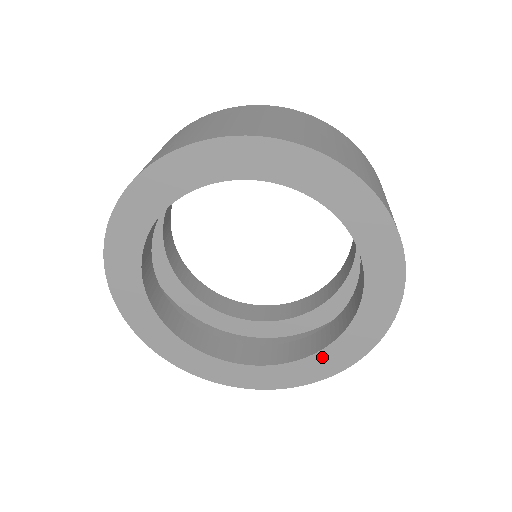
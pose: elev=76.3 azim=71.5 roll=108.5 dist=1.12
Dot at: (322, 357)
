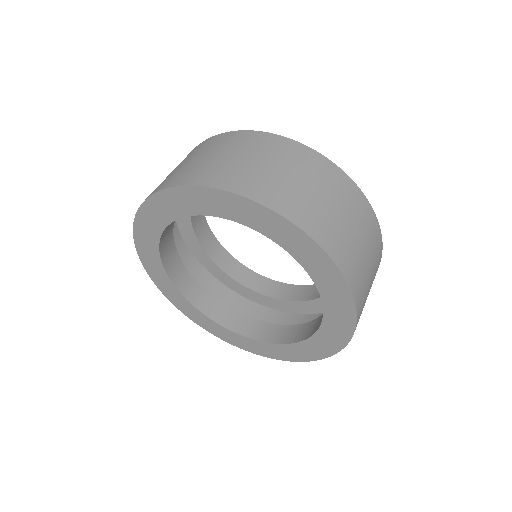
Dot at: (280, 348)
